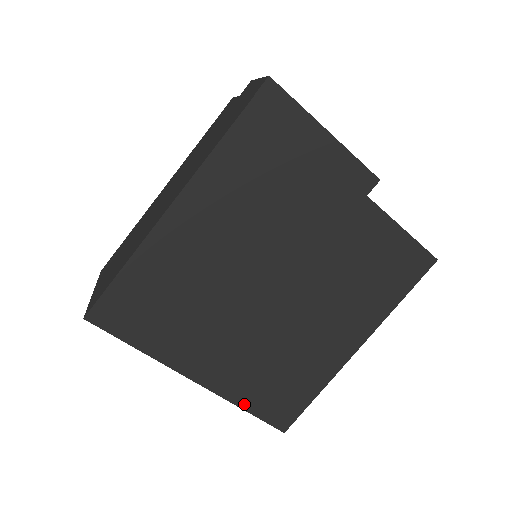
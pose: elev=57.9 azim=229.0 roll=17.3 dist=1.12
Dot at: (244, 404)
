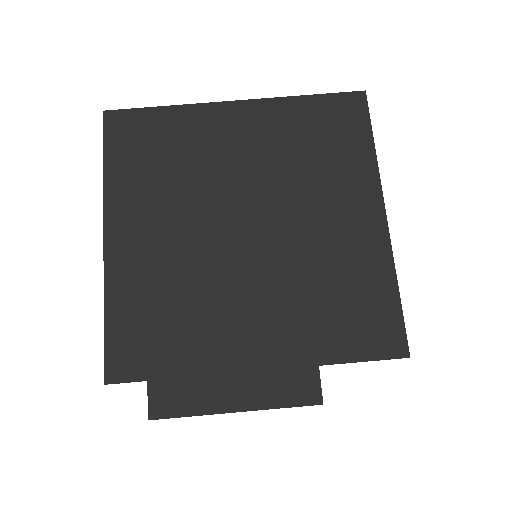
Dot at: (333, 357)
